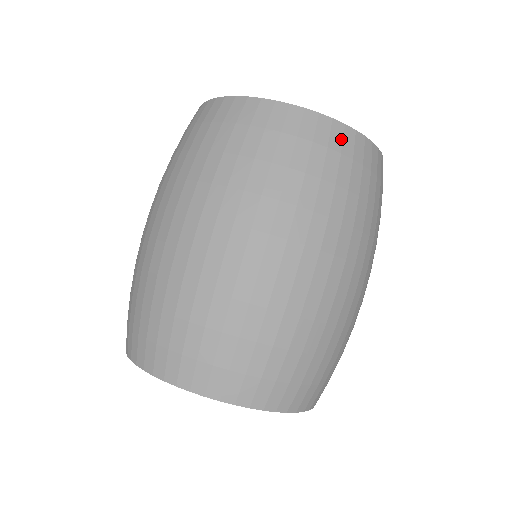
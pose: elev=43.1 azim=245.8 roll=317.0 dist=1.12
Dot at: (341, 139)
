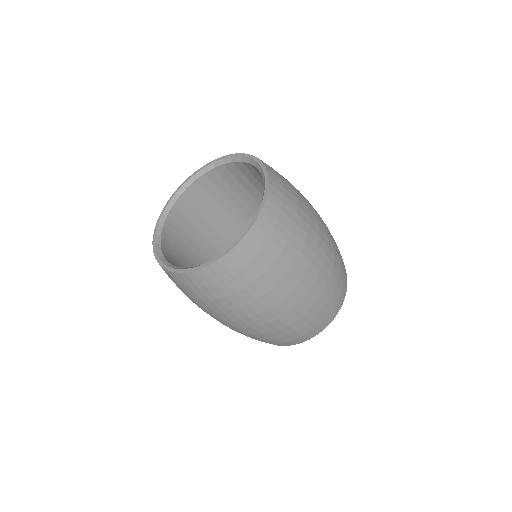
Dot at: (215, 274)
